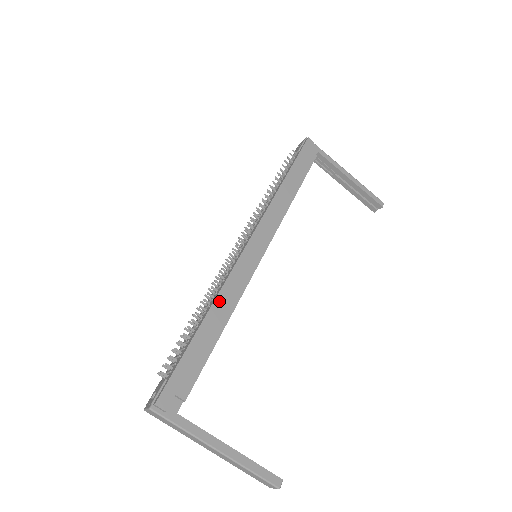
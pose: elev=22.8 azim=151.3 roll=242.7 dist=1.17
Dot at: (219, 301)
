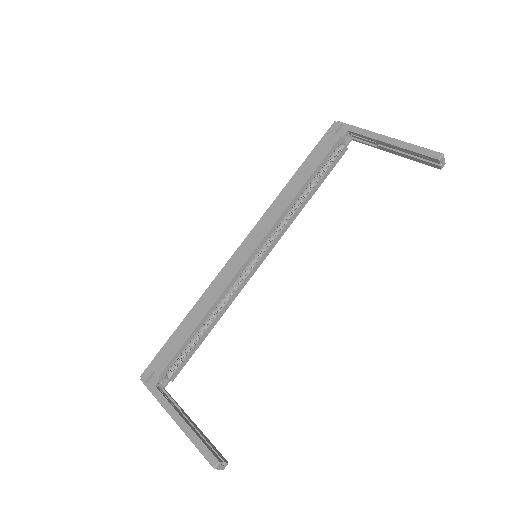
Dot at: (203, 299)
